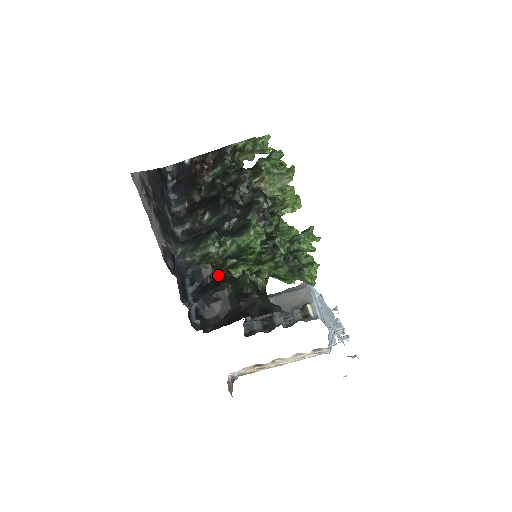
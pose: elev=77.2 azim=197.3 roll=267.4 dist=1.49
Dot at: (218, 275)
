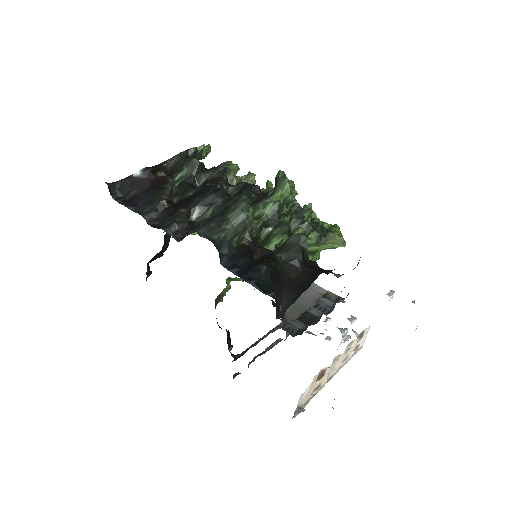
Dot at: (254, 253)
